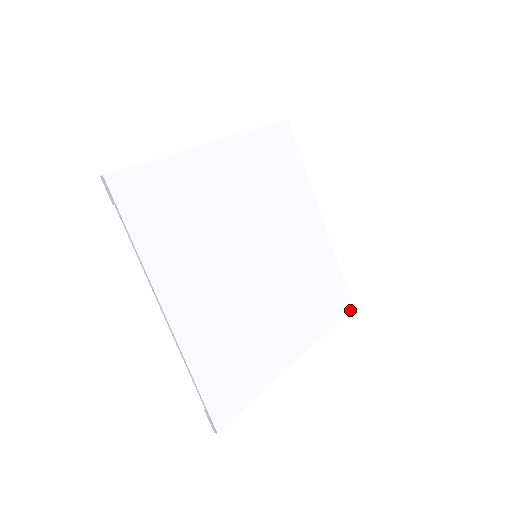
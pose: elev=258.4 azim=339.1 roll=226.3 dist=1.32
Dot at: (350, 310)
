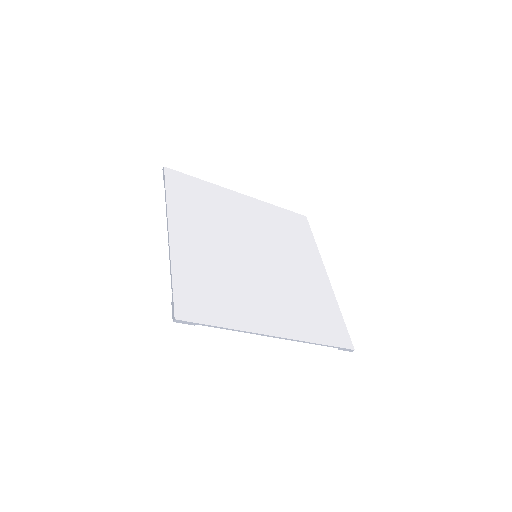
Dot at: (349, 348)
